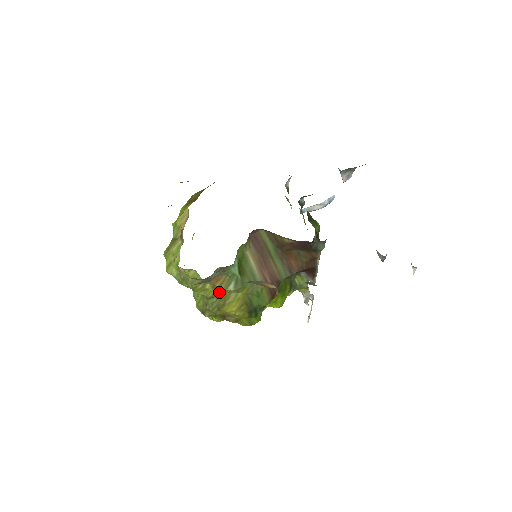
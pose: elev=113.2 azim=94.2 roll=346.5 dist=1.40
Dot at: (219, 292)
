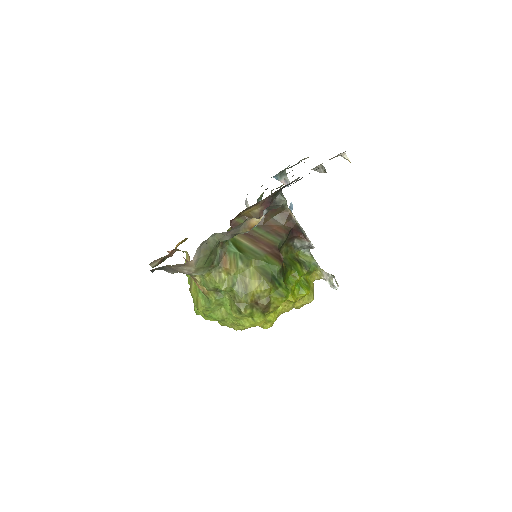
Dot at: (235, 276)
